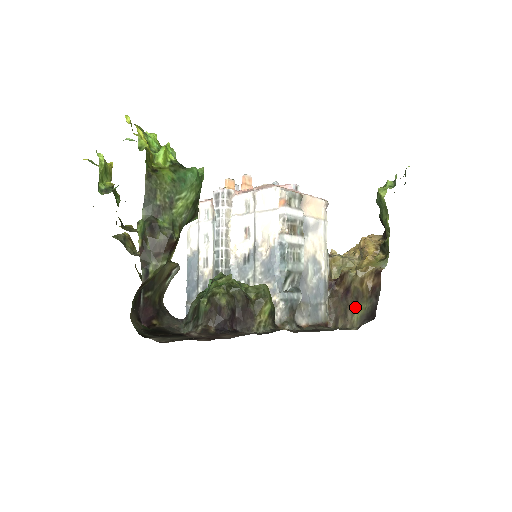
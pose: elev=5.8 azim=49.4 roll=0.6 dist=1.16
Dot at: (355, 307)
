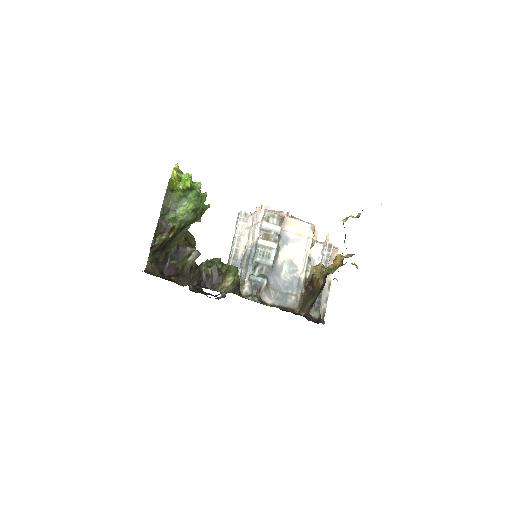
Dot at: (311, 299)
